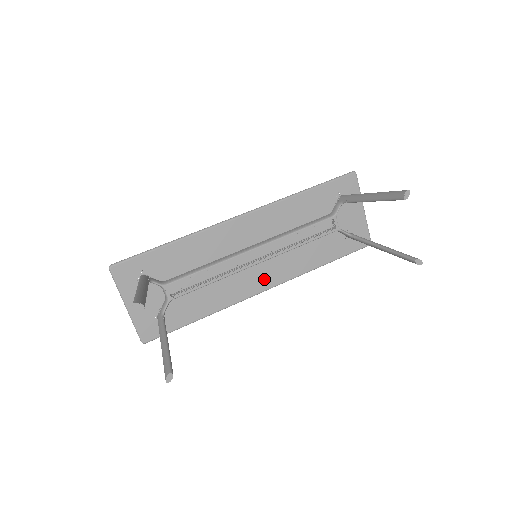
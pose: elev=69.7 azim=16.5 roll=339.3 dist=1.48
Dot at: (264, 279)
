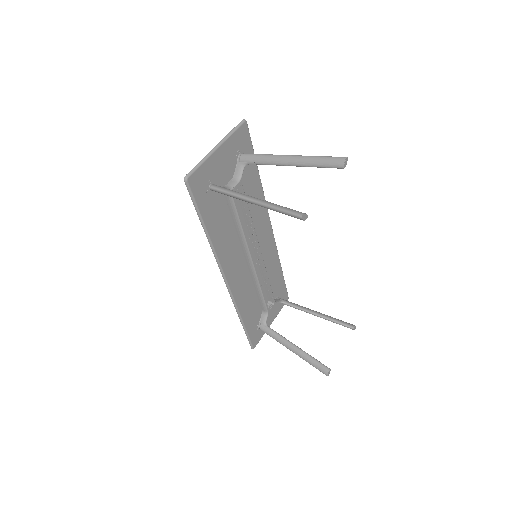
Dot at: (235, 276)
